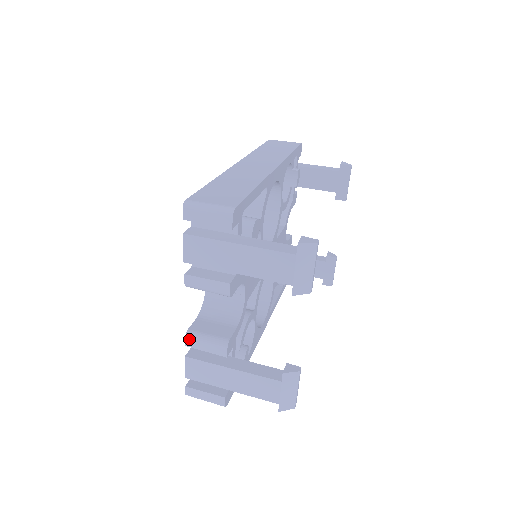
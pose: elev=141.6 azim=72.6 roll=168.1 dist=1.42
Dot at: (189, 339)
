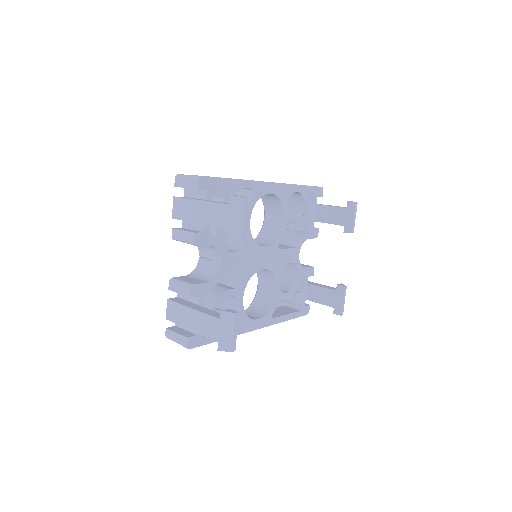
Dot at: (171, 283)
